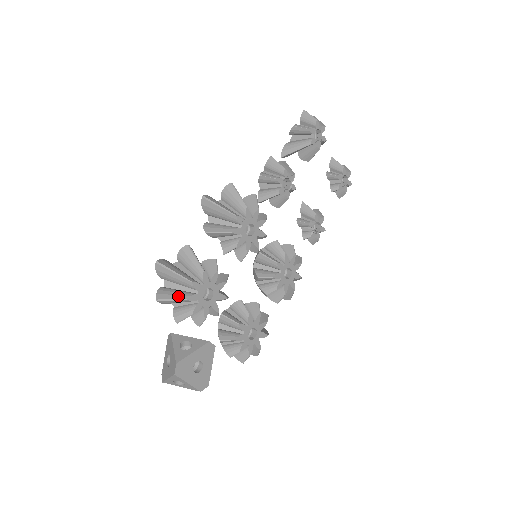
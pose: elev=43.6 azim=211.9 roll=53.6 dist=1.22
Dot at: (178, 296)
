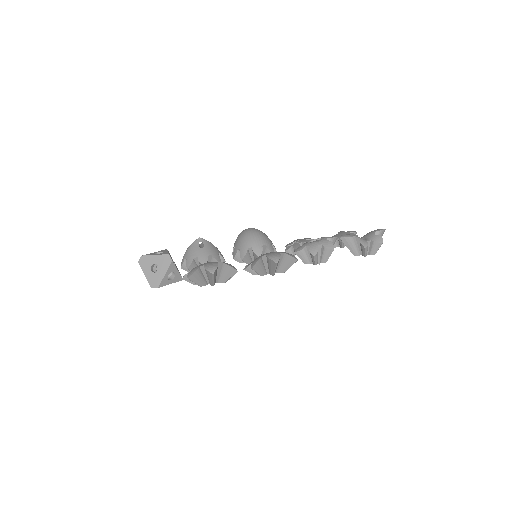
Dot at: (199, 283)
